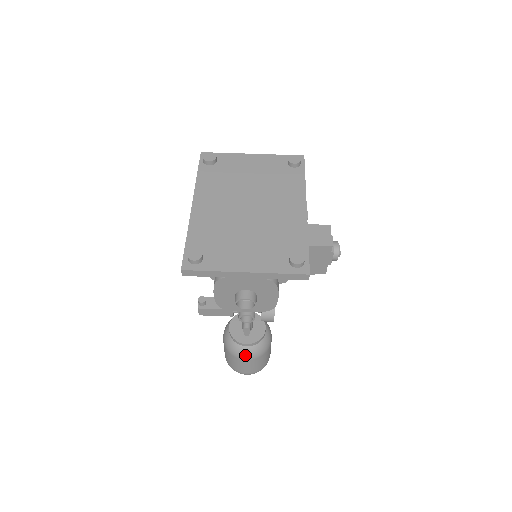
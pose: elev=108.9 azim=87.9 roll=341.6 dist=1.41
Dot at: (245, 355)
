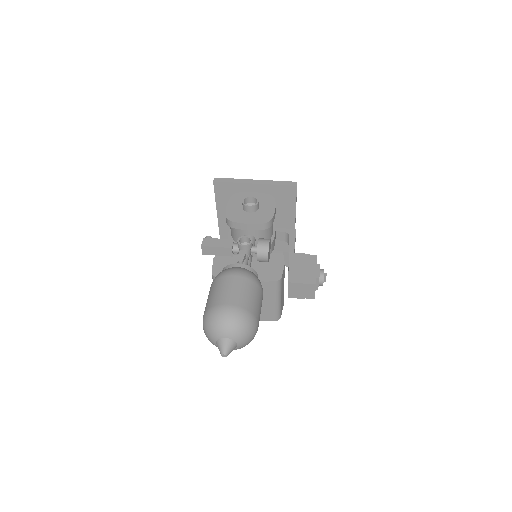
Dot at: (235, 270)
